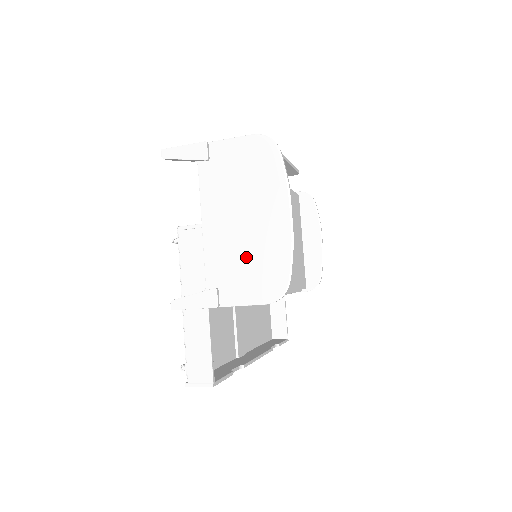
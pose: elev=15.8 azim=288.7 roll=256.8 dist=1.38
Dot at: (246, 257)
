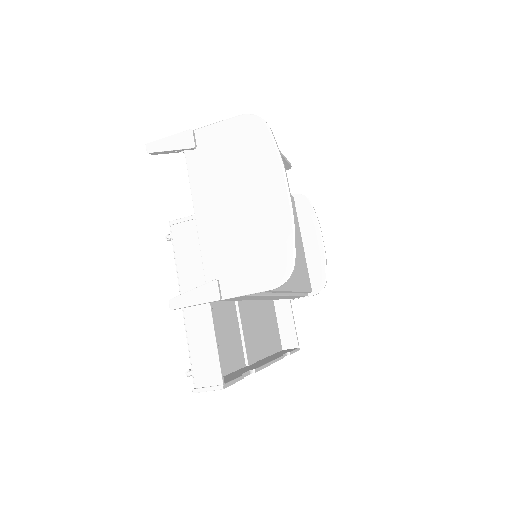
Dot at: (245, 242)
